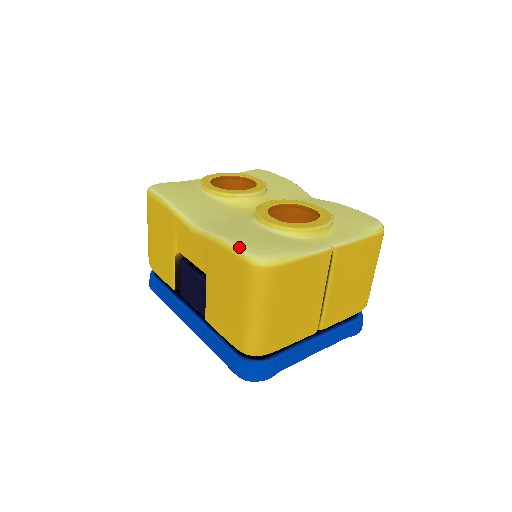
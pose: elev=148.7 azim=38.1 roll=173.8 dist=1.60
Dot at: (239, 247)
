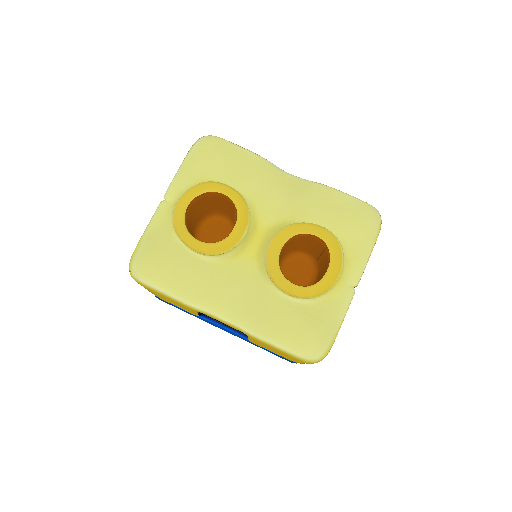
Dot at: (293, 353)
